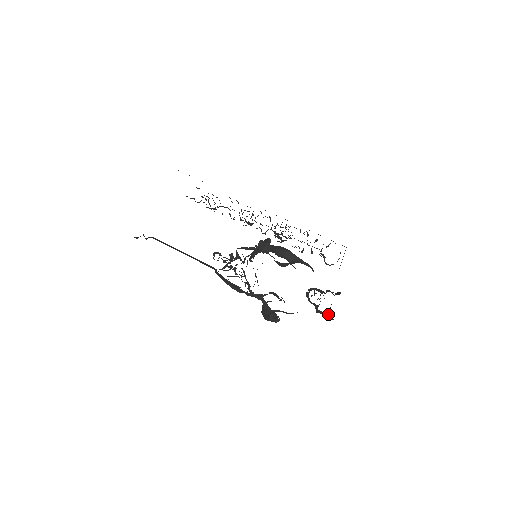
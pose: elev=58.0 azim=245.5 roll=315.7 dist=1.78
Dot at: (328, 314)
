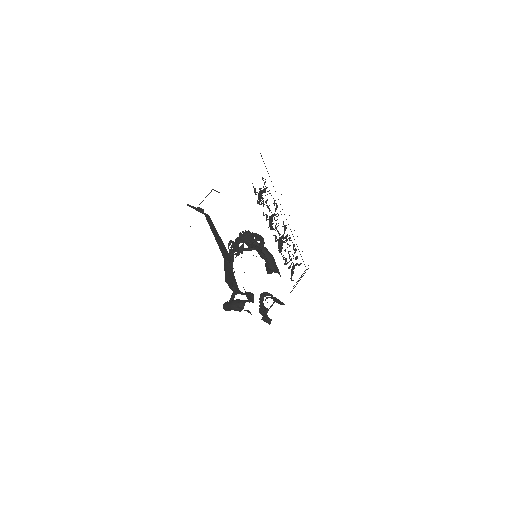
Dot at: occluded
